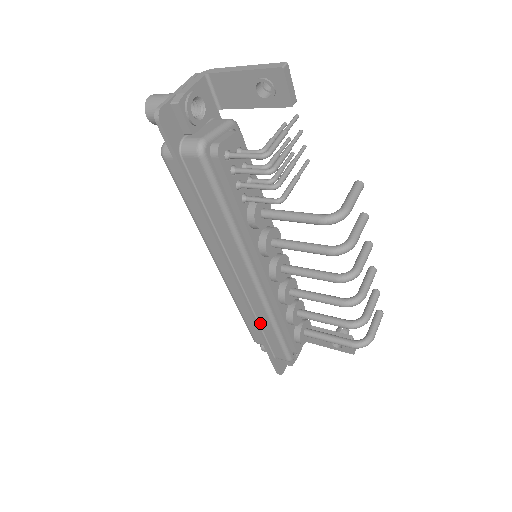
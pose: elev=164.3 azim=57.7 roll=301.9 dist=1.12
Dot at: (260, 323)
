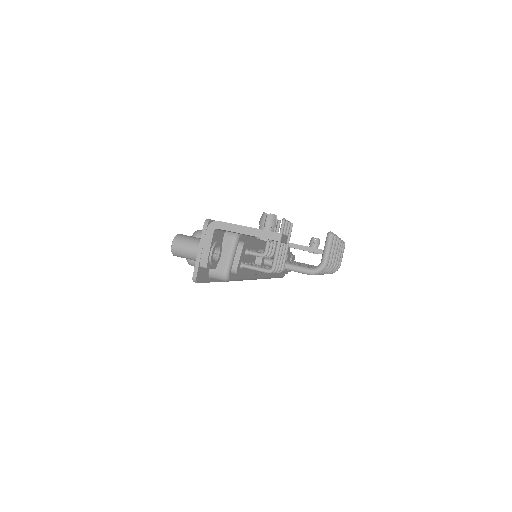
Dot at: occluded
